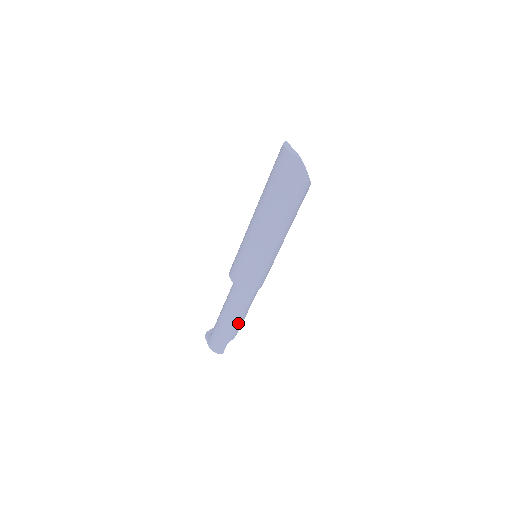
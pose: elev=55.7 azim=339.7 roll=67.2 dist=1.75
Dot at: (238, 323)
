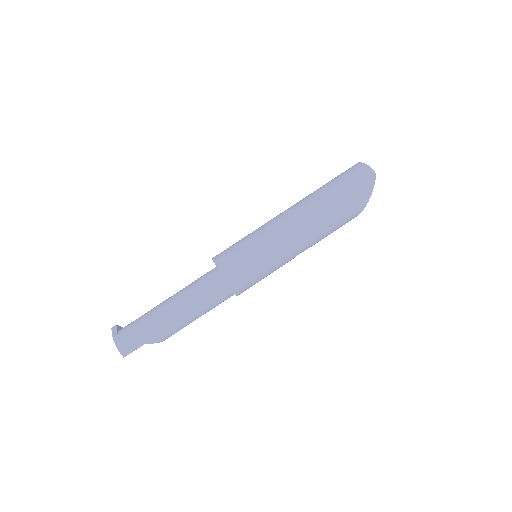
Dot at: (180, 322)
